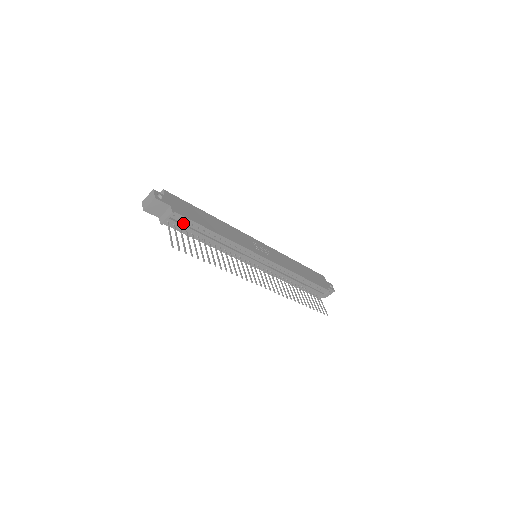
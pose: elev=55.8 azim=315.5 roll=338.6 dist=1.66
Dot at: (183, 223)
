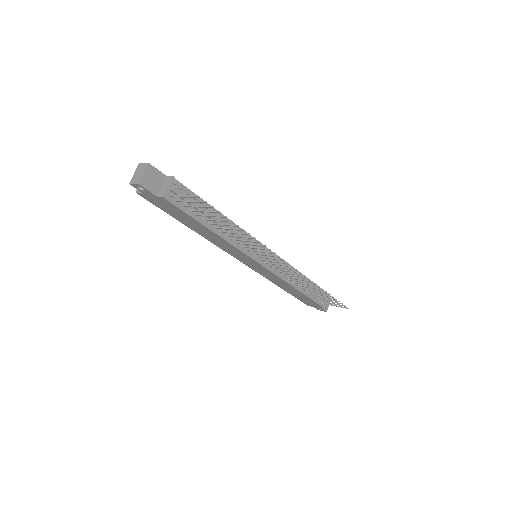
Dot at: occluded
